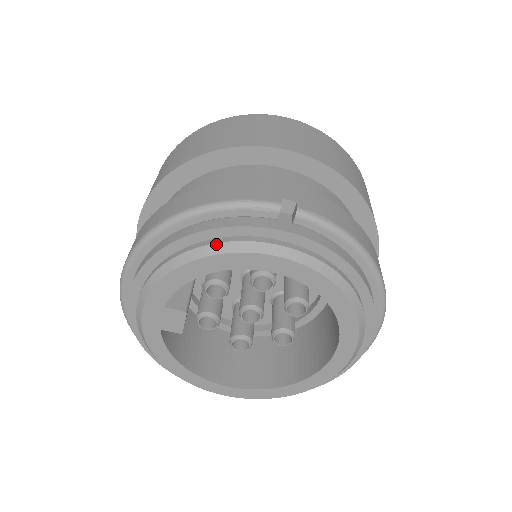
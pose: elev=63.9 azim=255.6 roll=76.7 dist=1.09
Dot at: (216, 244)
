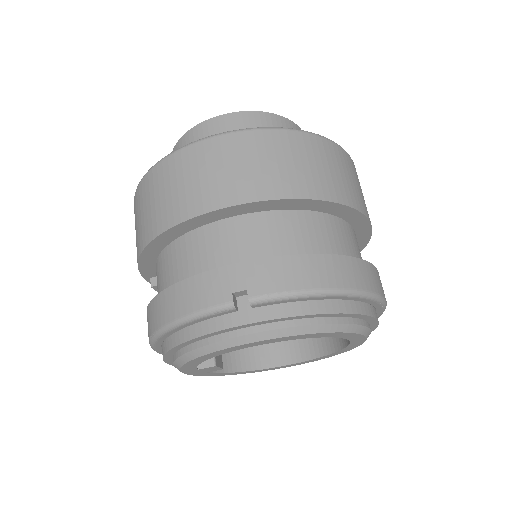
Dot at: (201, 348)
